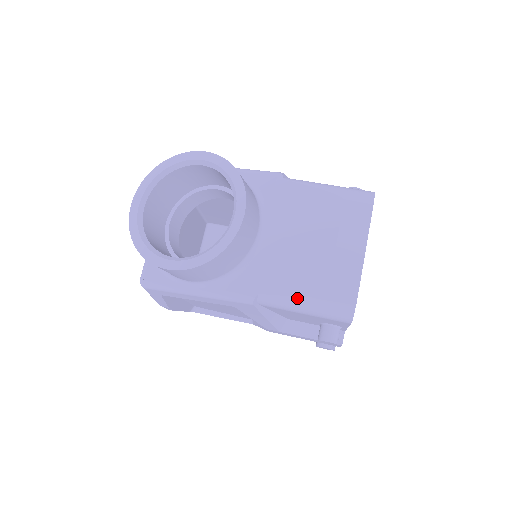
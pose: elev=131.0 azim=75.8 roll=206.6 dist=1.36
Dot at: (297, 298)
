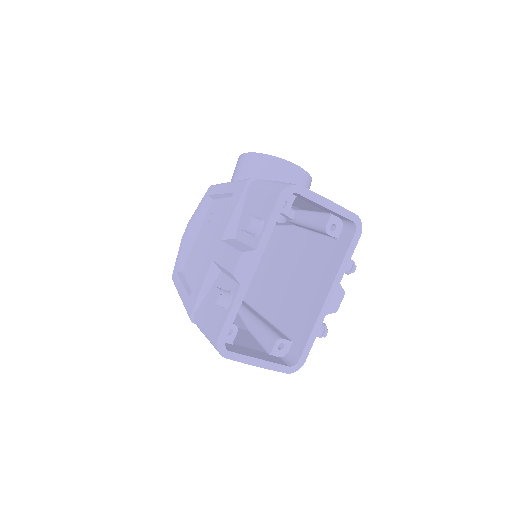
Dot at: (272, 181)
